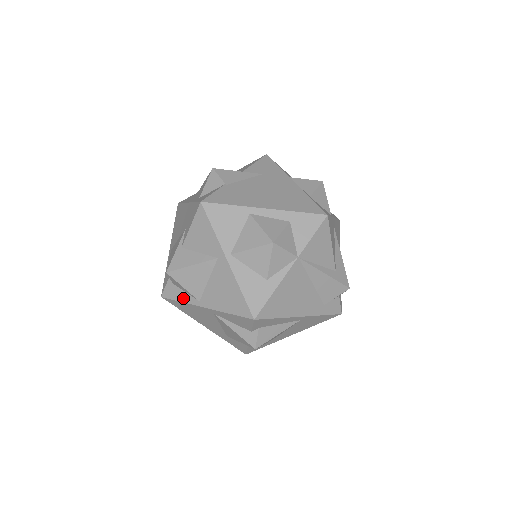
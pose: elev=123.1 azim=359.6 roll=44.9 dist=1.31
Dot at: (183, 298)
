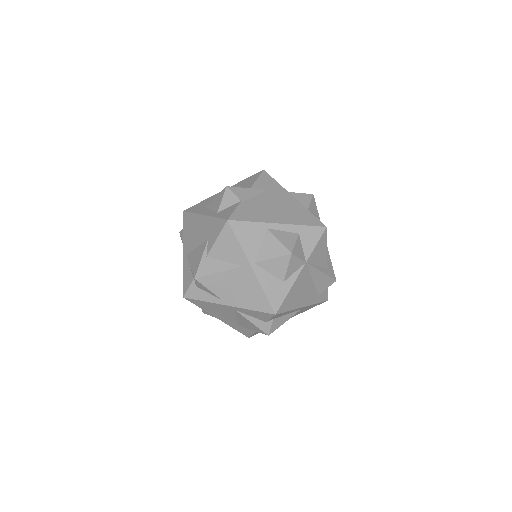
Dot at: (206, 298)
